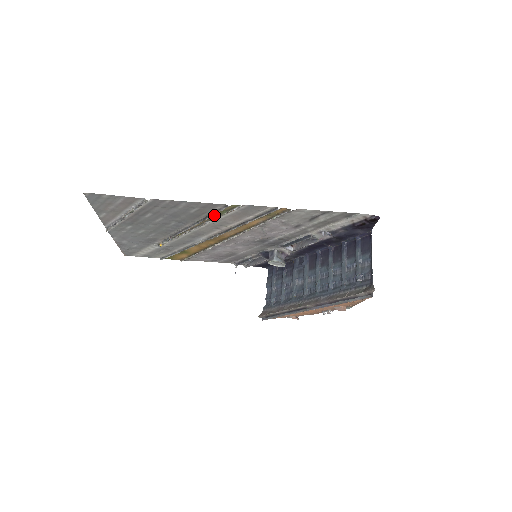
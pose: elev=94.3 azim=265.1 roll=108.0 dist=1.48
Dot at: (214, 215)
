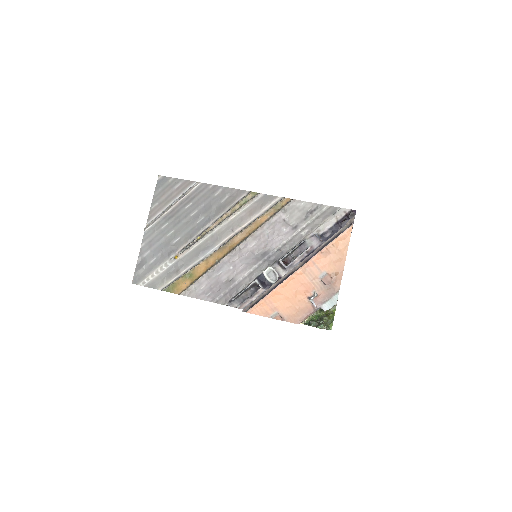
Dot at: (237, 207)
